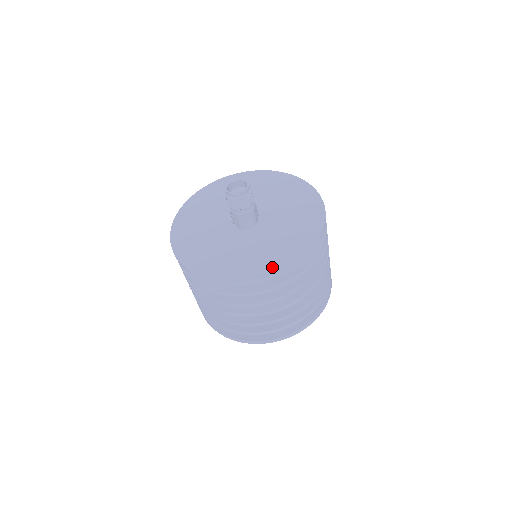
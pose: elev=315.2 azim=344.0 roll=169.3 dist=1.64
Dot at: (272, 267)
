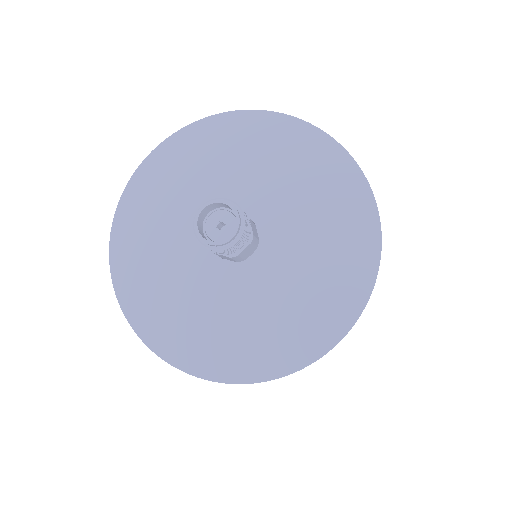
Dot at: (208, 366)
